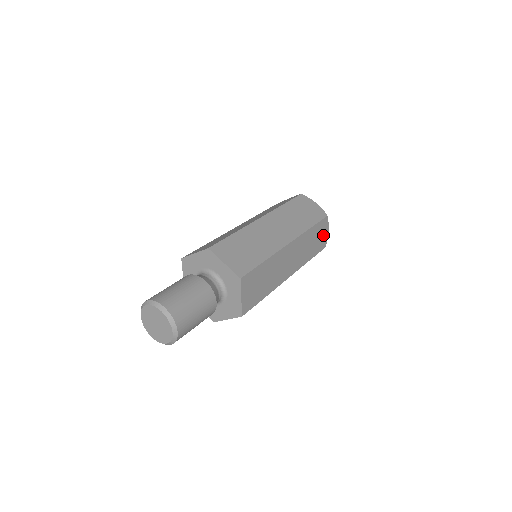
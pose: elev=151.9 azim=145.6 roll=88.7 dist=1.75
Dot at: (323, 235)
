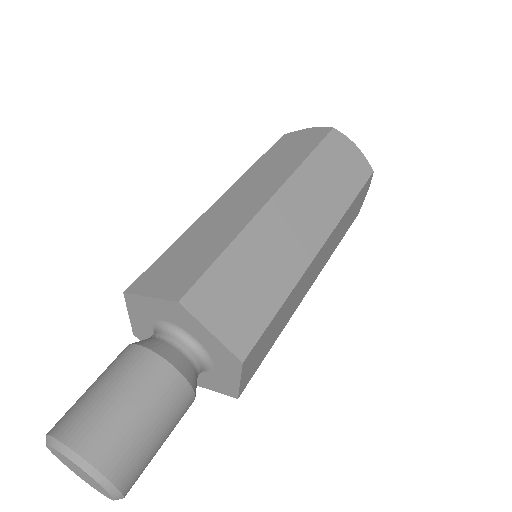
Dot at: (360, 201)
